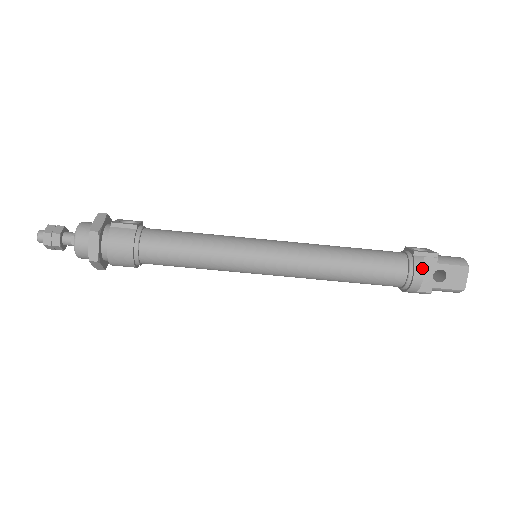
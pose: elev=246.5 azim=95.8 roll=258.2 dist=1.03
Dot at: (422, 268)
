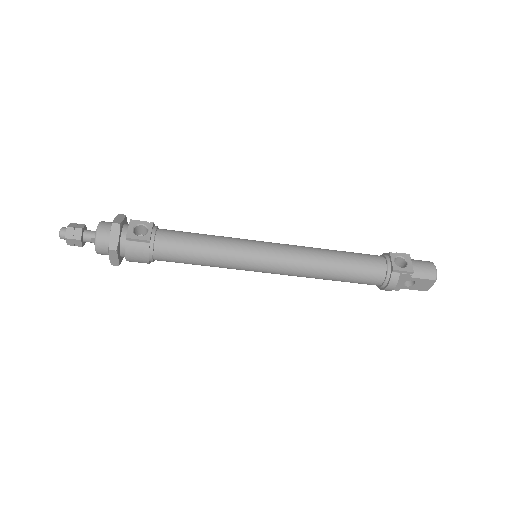
Dot at: (395, 283)
